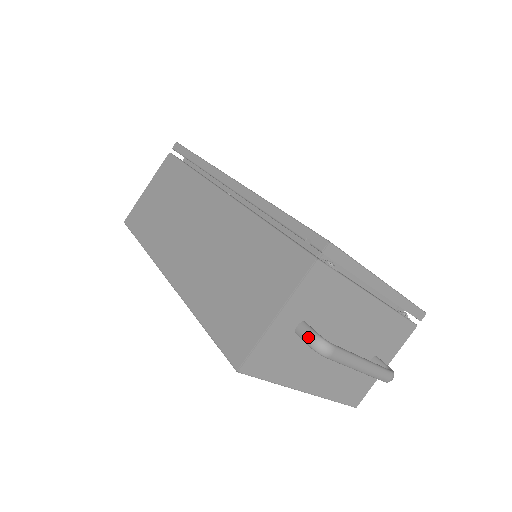
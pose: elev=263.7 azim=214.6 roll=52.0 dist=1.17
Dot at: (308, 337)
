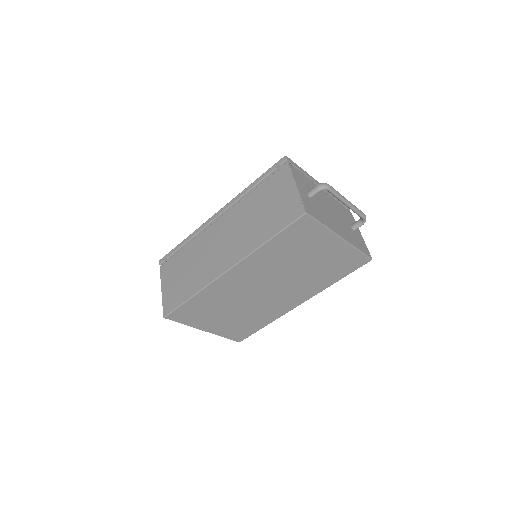
Dot at: (316, 188)
